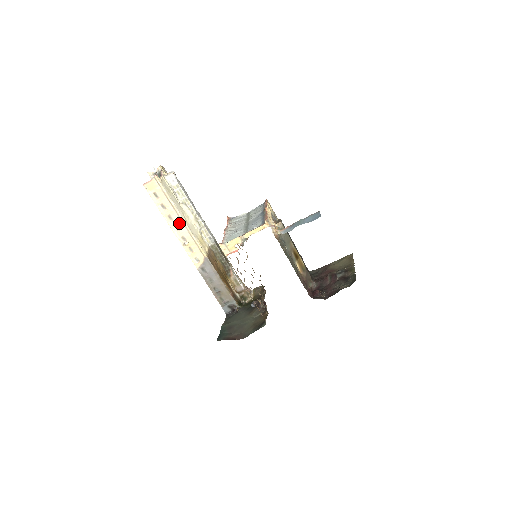
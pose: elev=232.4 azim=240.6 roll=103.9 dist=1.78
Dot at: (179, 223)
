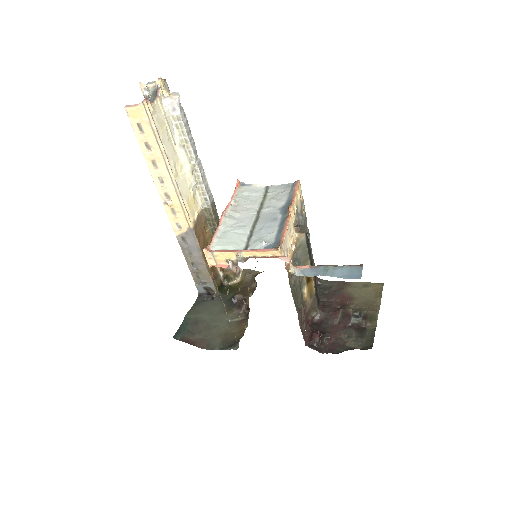
Dot at: (165, 175)
